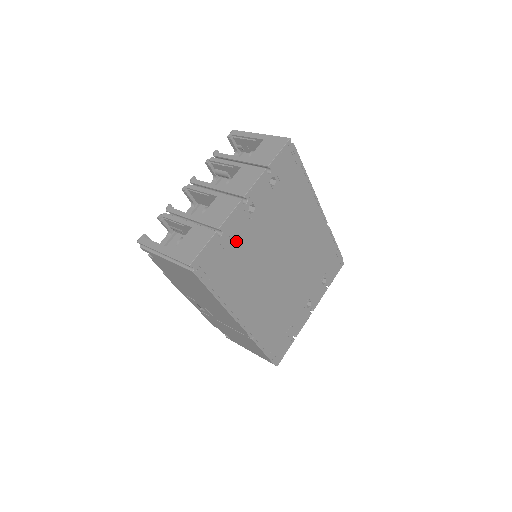
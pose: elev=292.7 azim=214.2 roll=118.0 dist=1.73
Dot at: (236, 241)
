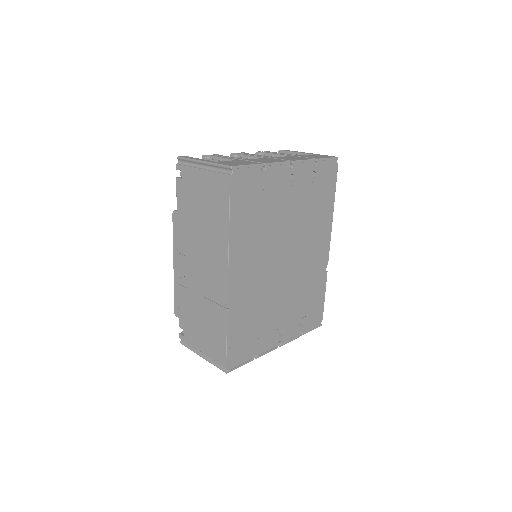
Dot at: (269, 191)
